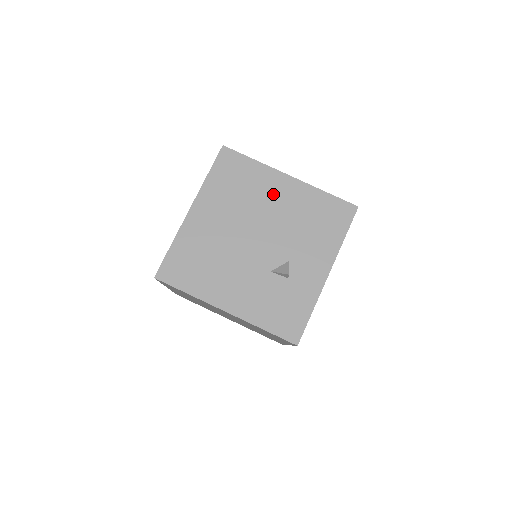
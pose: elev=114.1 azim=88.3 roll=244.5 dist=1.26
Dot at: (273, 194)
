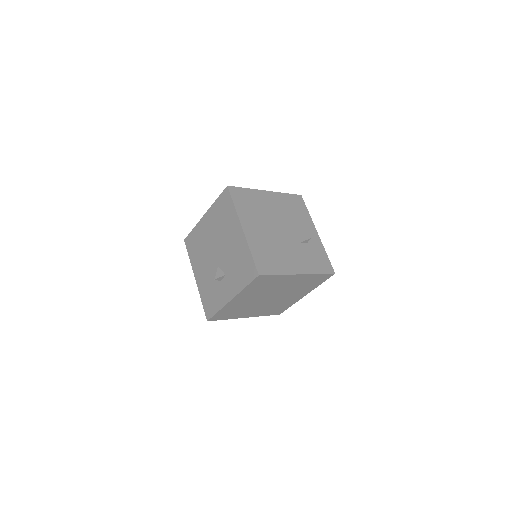
Dot at: (268, 203)
